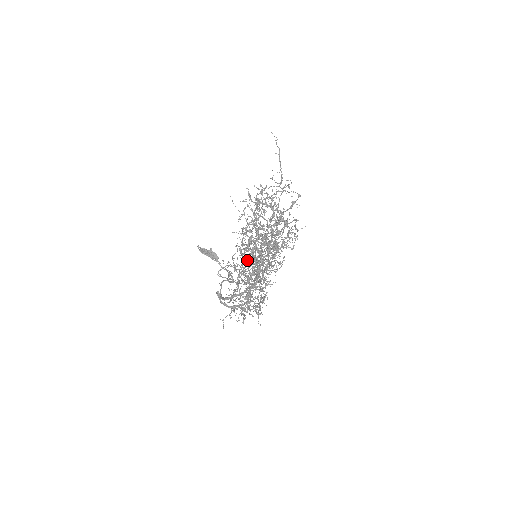
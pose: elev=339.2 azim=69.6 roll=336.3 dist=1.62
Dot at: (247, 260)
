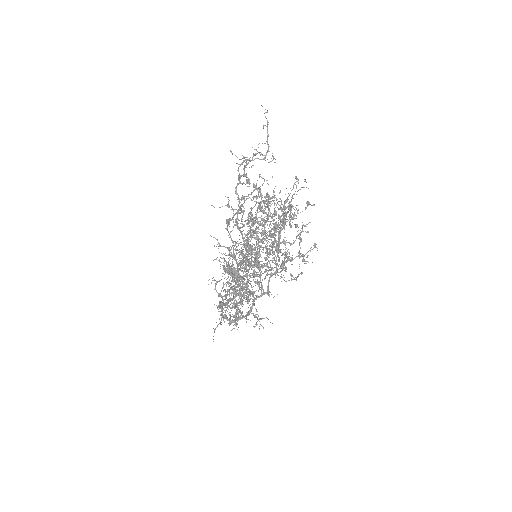
Dot at: occluded
